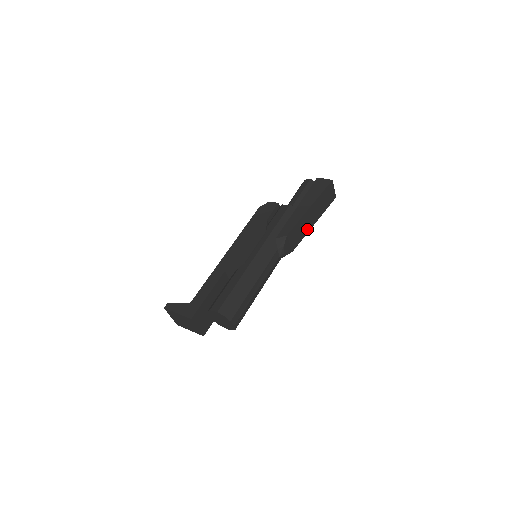
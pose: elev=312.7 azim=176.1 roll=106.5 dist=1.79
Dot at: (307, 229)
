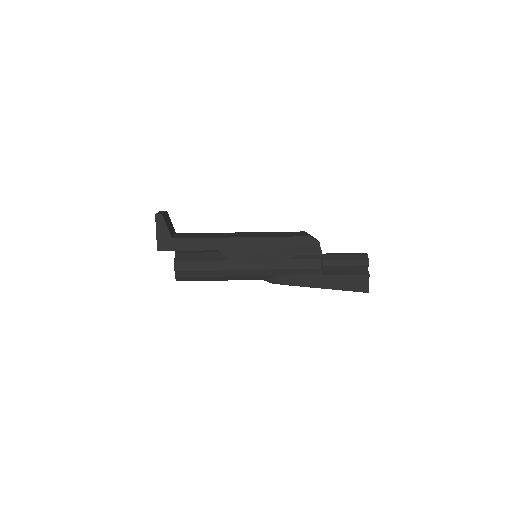
Dot at: occluded
